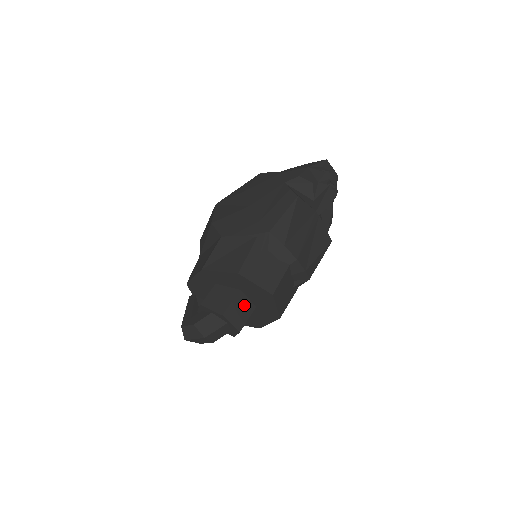
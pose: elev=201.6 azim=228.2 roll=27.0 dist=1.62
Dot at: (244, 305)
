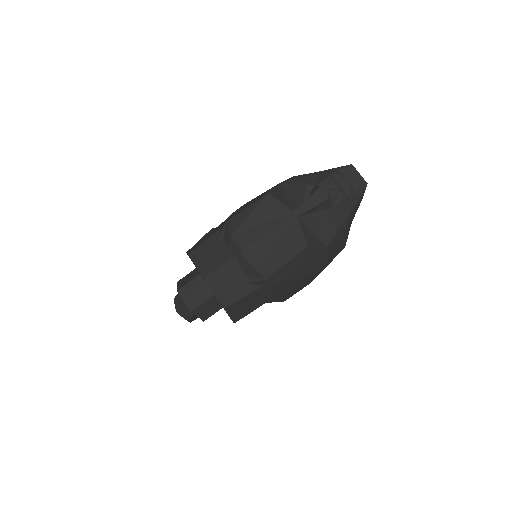
Dot at: (201, 289)
